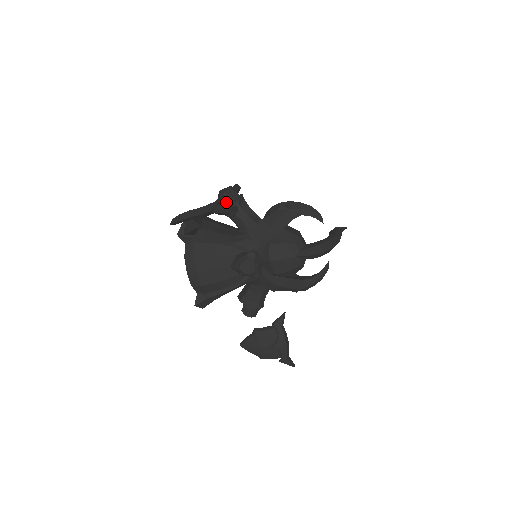
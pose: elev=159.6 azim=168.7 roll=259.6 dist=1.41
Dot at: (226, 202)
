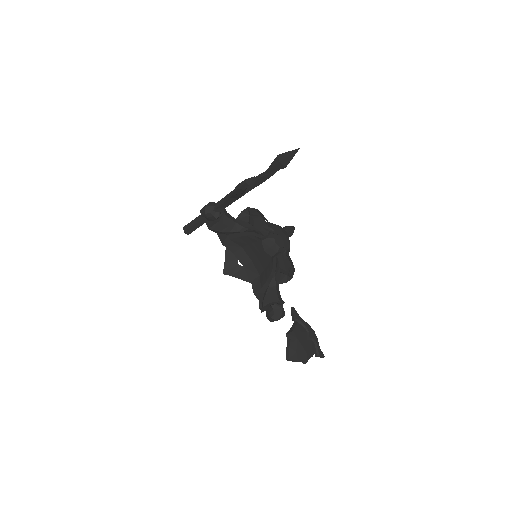
Dot at: (220, 210)
